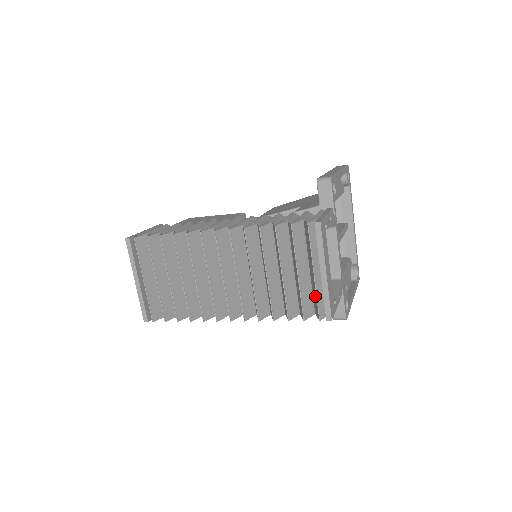
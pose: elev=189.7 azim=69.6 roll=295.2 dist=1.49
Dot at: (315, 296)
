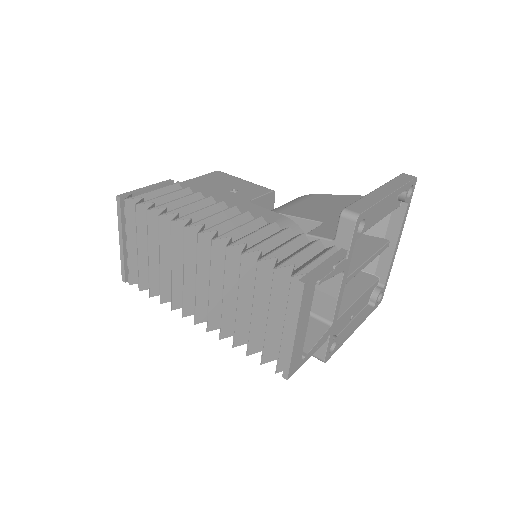
Dot at: (279, 348)
